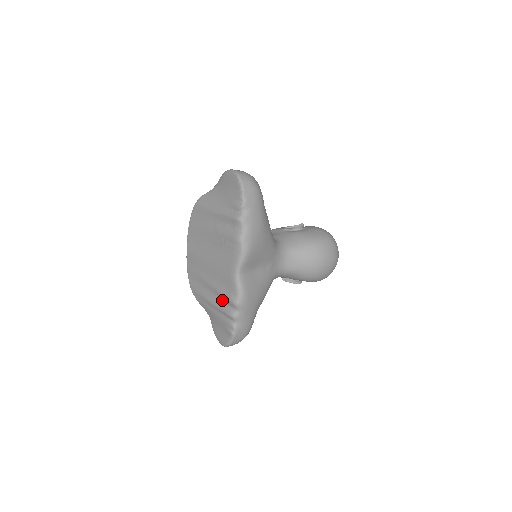
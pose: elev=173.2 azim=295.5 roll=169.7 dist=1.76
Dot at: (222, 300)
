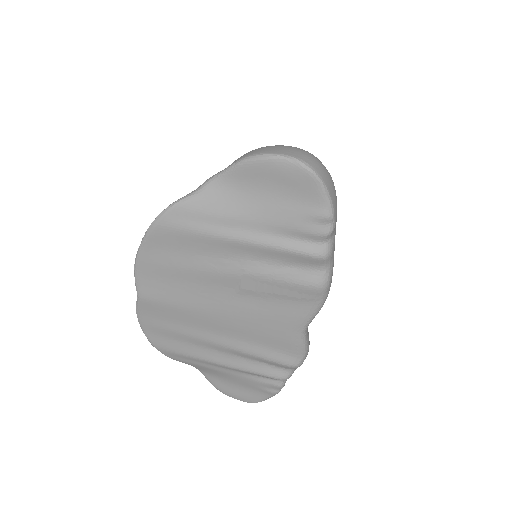
Dot at: (256, 362)
